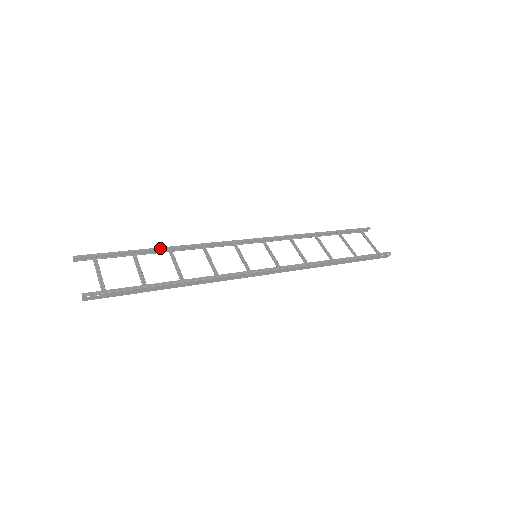
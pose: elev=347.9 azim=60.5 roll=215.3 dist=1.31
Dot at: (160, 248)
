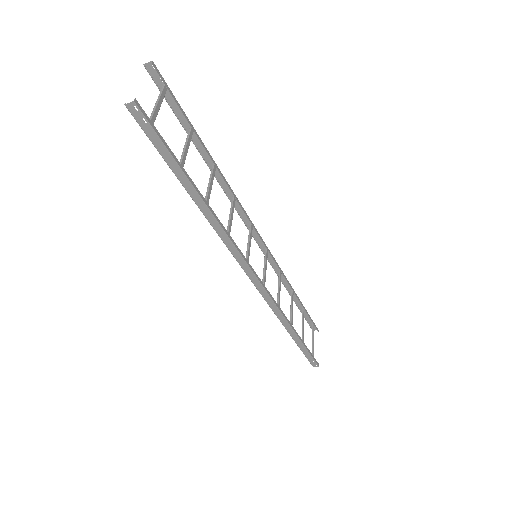
Dot at: (210, 155)
